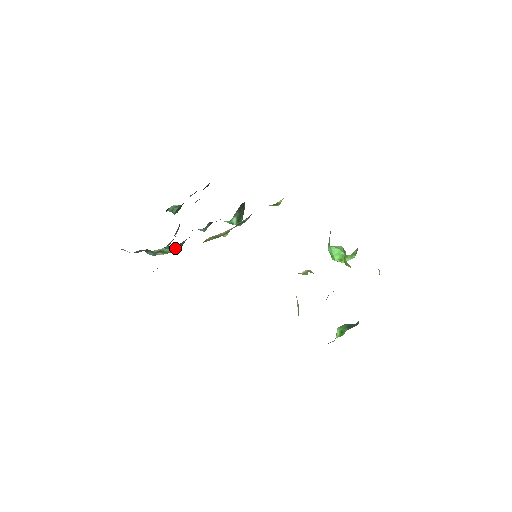
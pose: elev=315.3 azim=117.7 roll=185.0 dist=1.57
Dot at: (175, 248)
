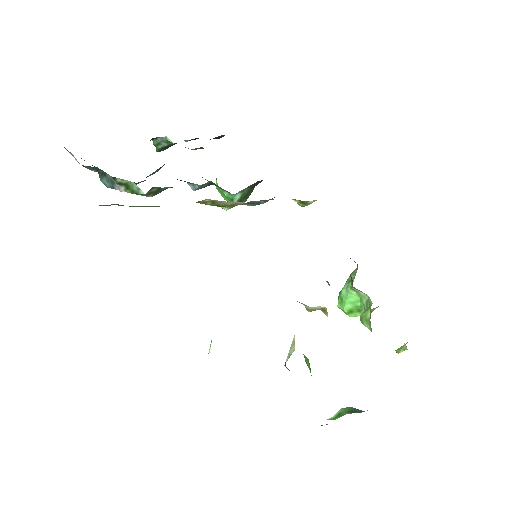
Dot at: (149, 191)
